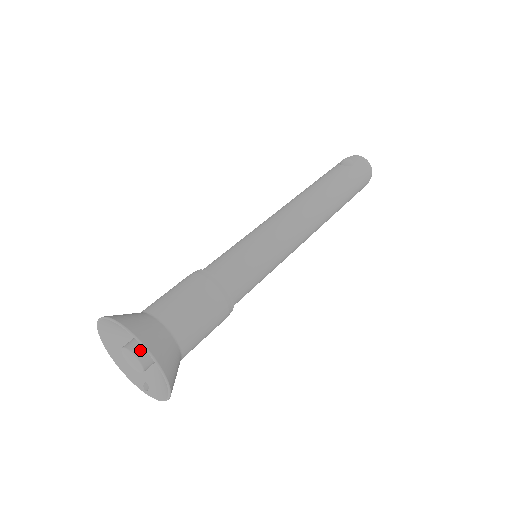
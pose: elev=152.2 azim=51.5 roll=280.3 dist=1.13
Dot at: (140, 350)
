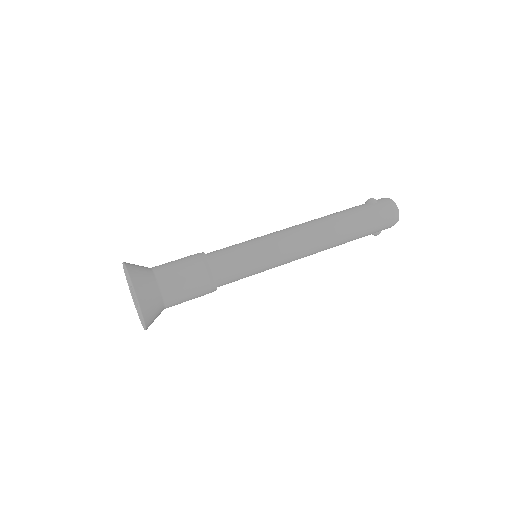
Dot at: occluded
